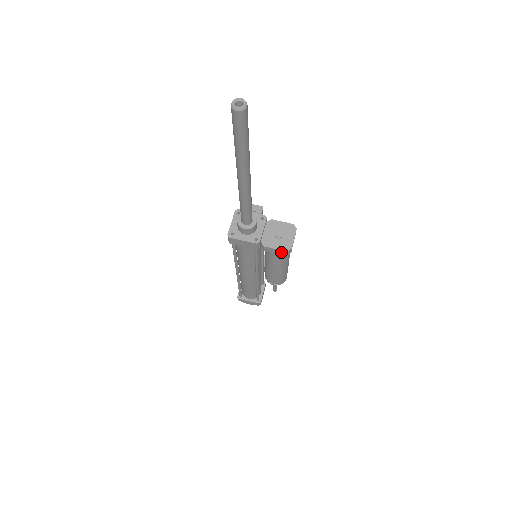
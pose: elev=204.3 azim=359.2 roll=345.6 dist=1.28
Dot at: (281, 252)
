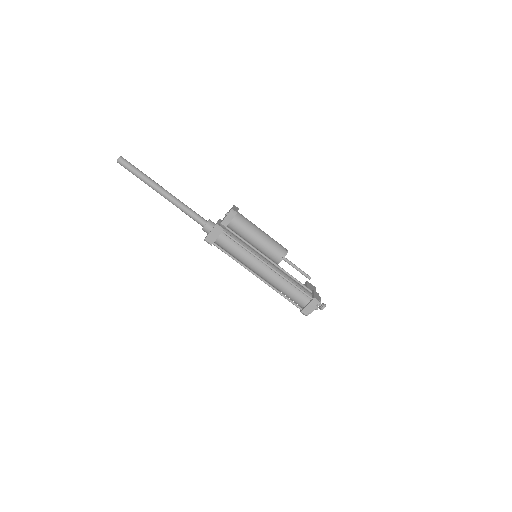
Dot at: (230, 216)
